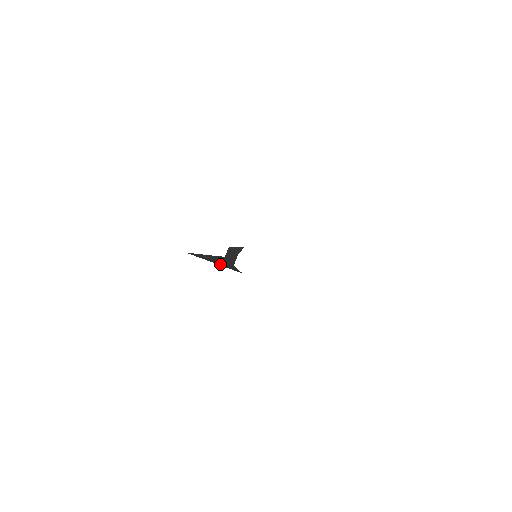
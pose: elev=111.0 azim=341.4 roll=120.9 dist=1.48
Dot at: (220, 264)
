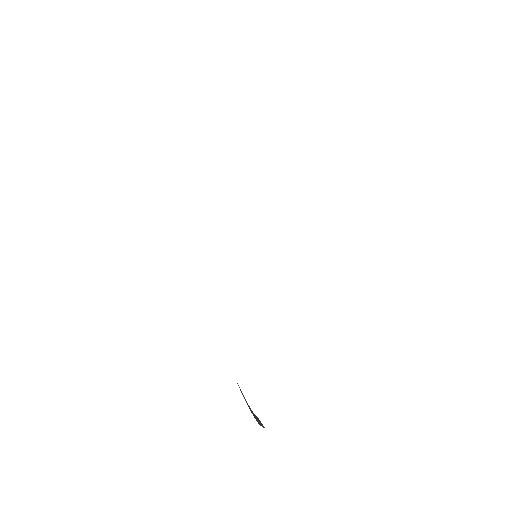
Dot at: occluded
